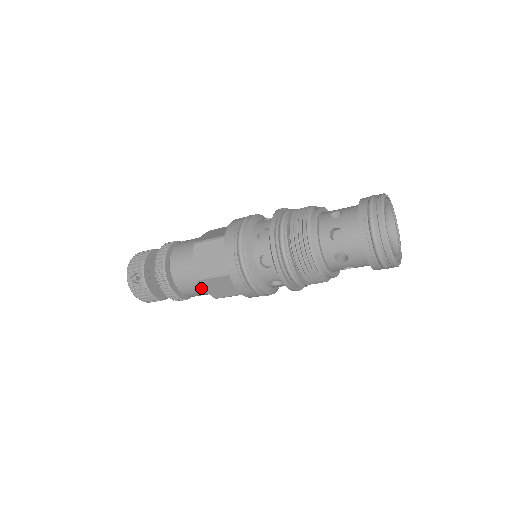
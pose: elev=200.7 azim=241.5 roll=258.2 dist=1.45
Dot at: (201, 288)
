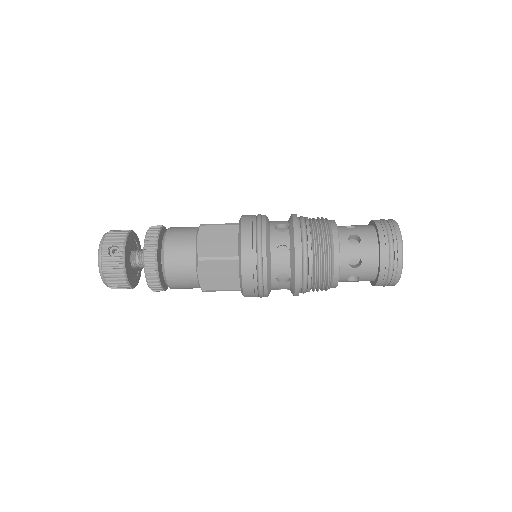
Dot at: (194, 273)
